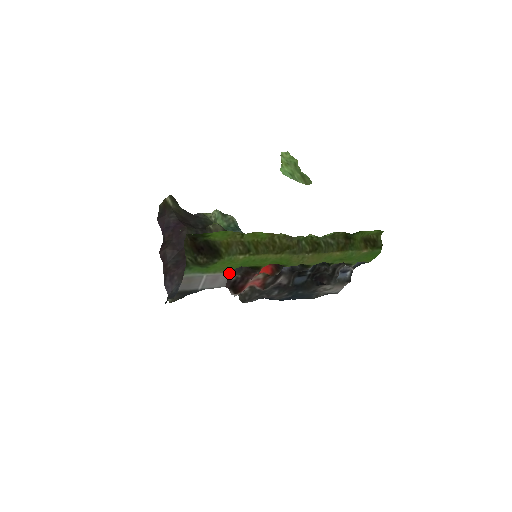
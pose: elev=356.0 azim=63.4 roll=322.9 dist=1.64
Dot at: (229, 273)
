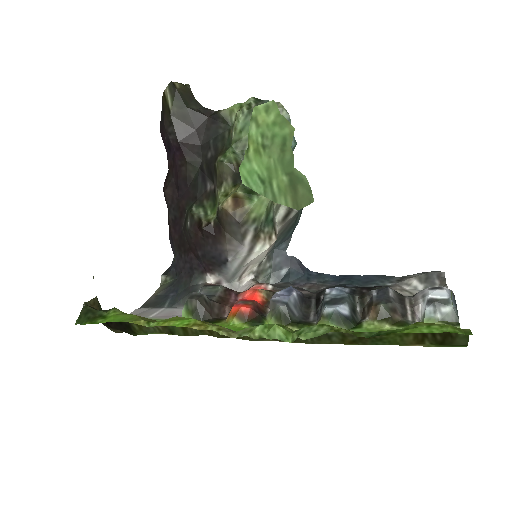
Dot at: (181, 316)
